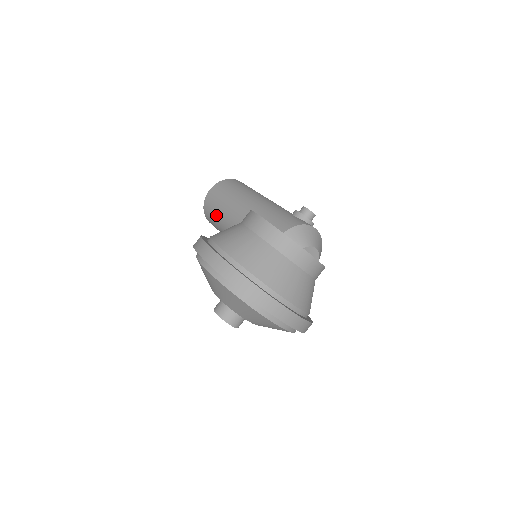
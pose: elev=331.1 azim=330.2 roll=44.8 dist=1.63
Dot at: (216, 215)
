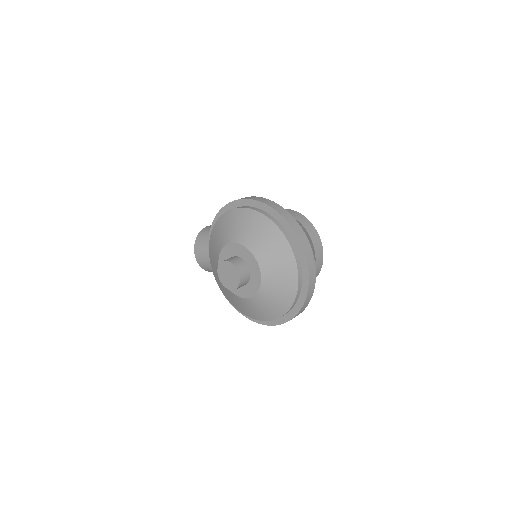
Dot at: occluded
